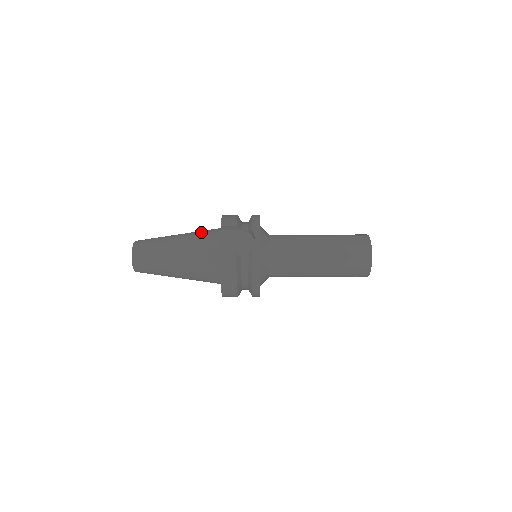
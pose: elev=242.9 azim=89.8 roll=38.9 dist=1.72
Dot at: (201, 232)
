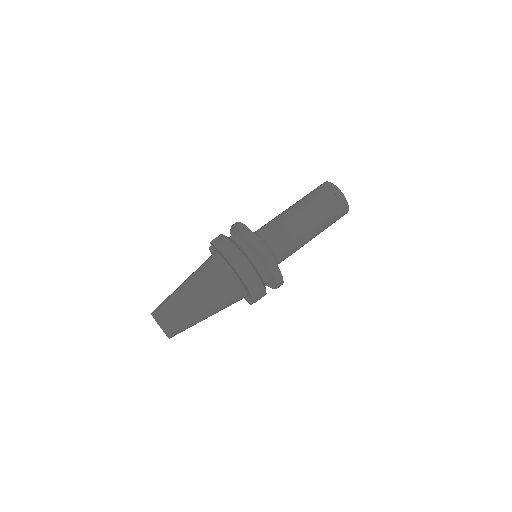
Dot at: occluded
